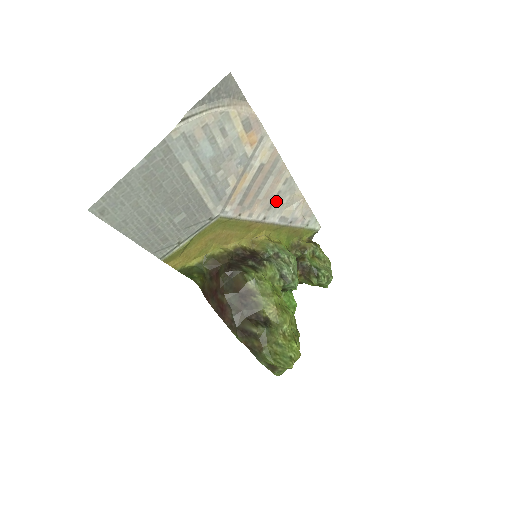
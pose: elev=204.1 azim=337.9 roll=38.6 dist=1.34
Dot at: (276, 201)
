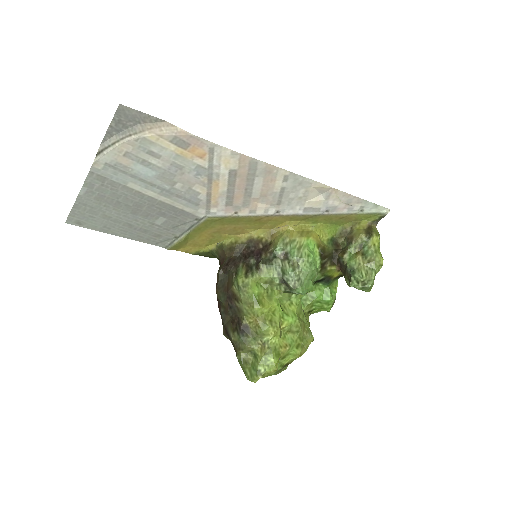
Dot at: (285, 196)
